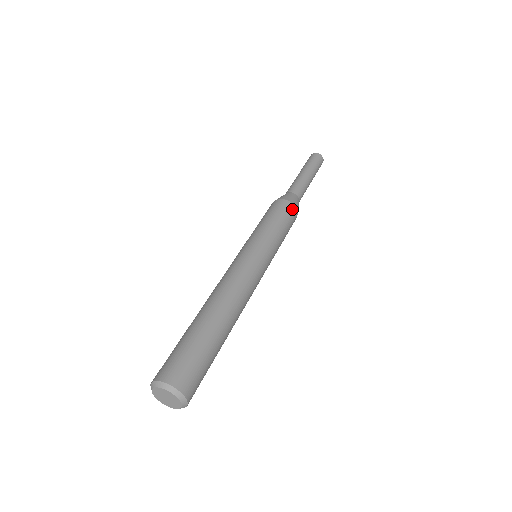
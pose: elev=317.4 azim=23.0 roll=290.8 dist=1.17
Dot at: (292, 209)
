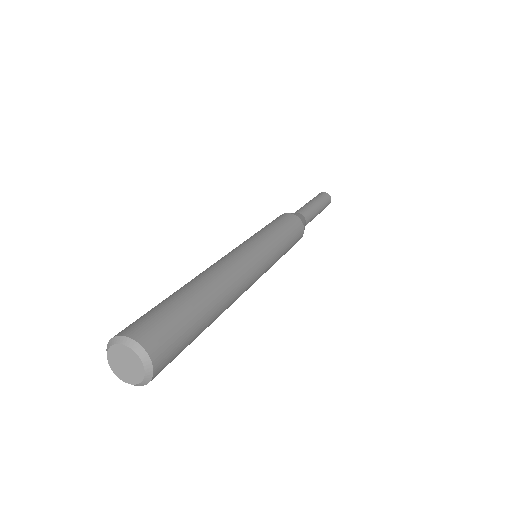
Dot at: (298, 222)
